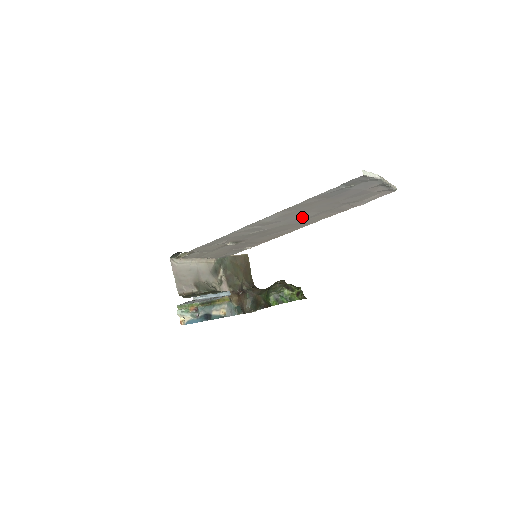
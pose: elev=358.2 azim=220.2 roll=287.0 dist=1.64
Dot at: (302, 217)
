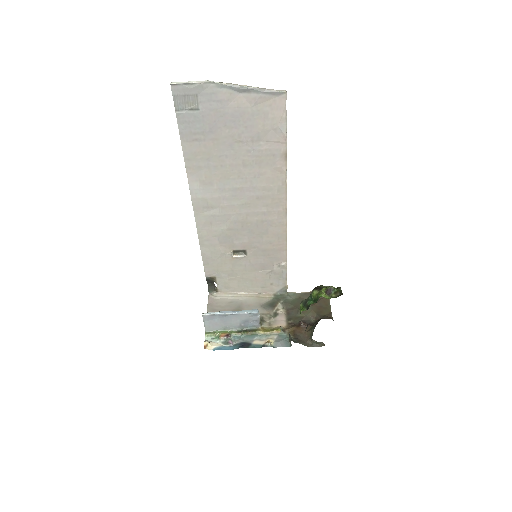
Dot at: (242, 182)
